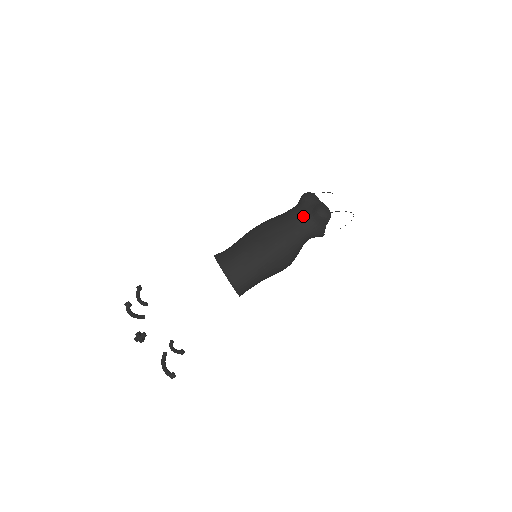
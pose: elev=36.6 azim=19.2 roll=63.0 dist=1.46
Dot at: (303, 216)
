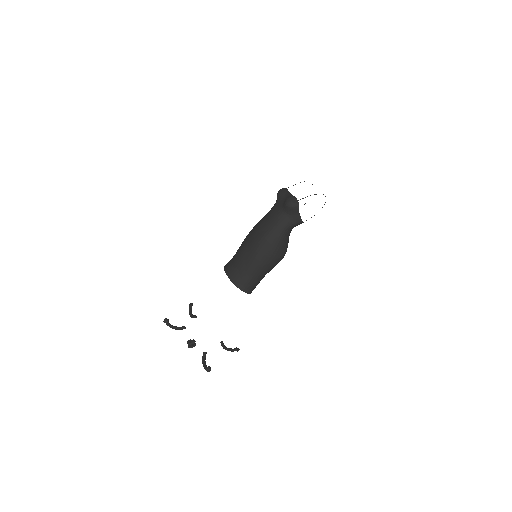
Dot at: (278, 211)
